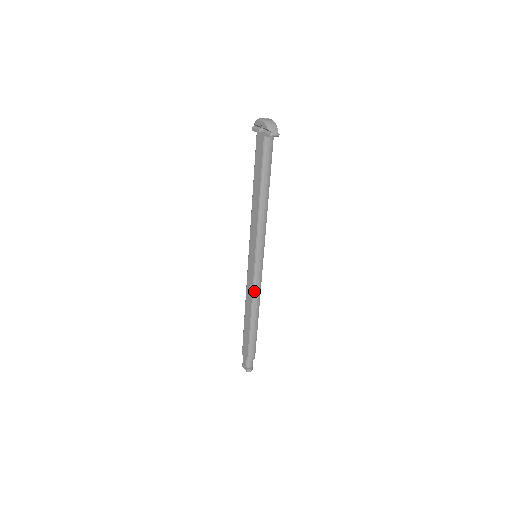
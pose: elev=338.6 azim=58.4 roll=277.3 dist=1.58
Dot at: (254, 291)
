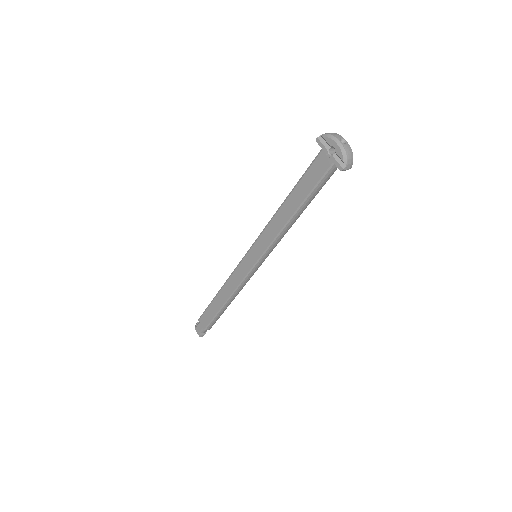
Dot at: (240, 285)
